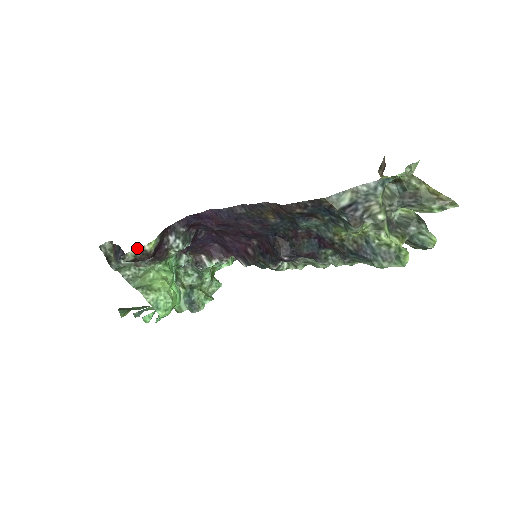
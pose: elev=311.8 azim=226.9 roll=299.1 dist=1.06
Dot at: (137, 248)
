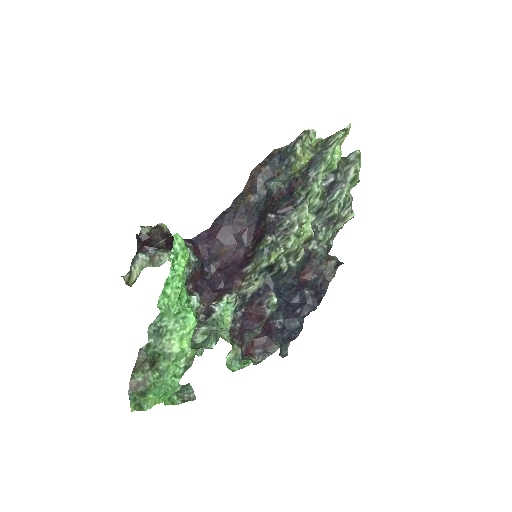
Dot at: (152, 227)
